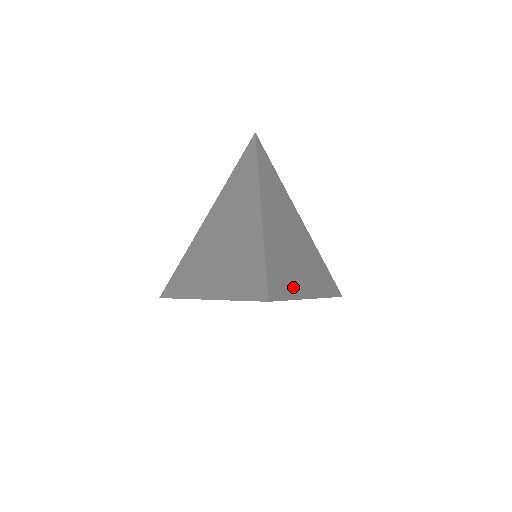
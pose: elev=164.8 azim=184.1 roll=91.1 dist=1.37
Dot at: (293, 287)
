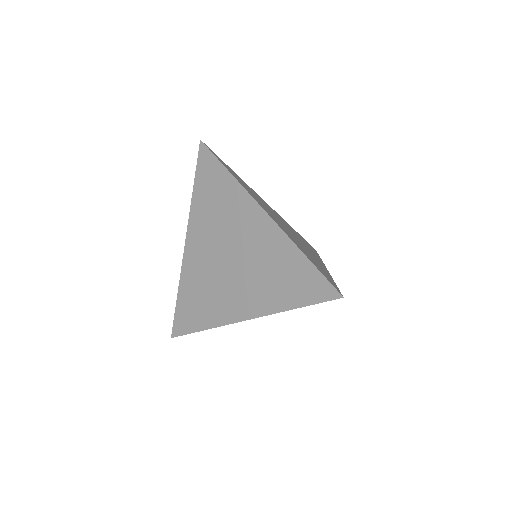
Dot at: (324, 270)
